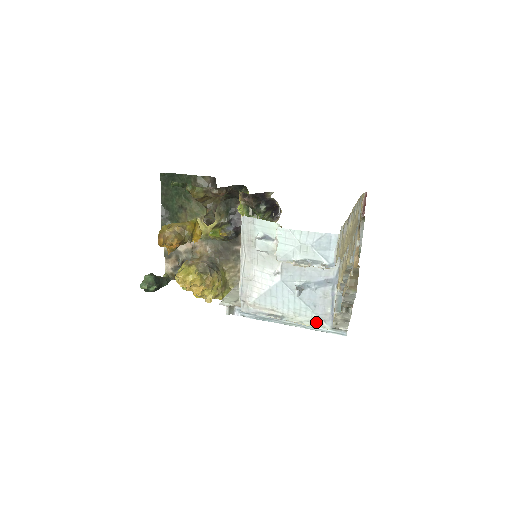
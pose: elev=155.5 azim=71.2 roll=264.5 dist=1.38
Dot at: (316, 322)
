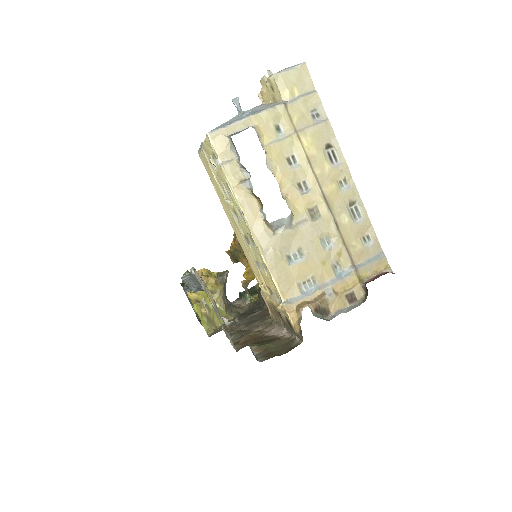
Dot at: occluded
